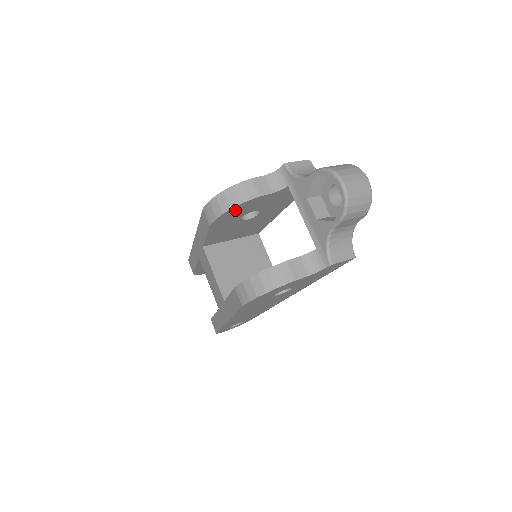
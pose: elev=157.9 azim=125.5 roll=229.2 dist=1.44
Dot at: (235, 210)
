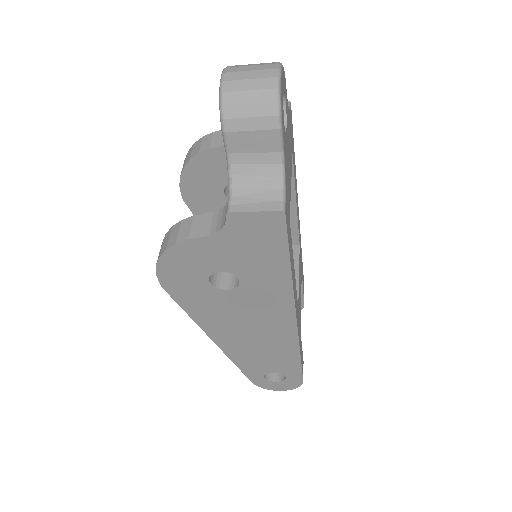
Dot at: (195, 173)
